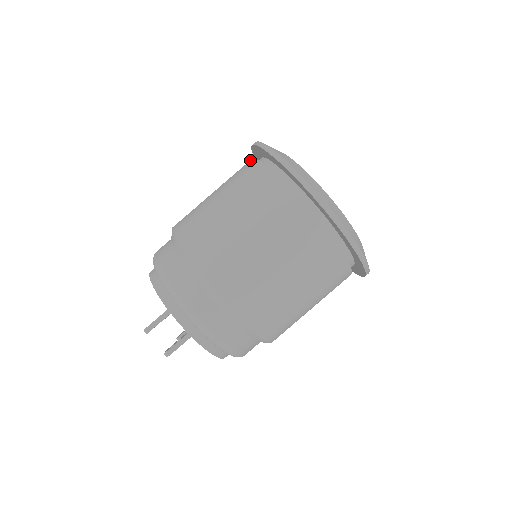
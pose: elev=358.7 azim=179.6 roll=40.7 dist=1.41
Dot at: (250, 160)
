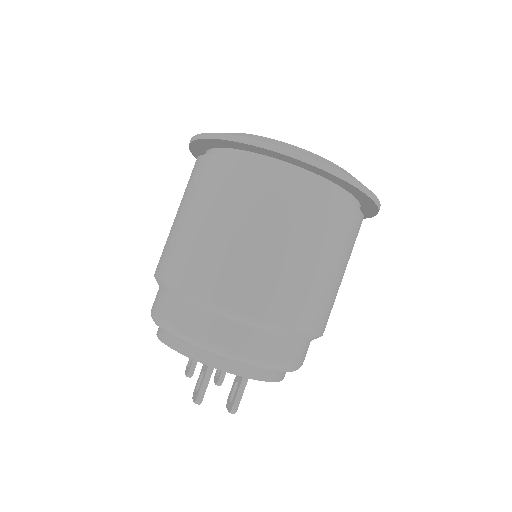
Dot at: (200, 159)
